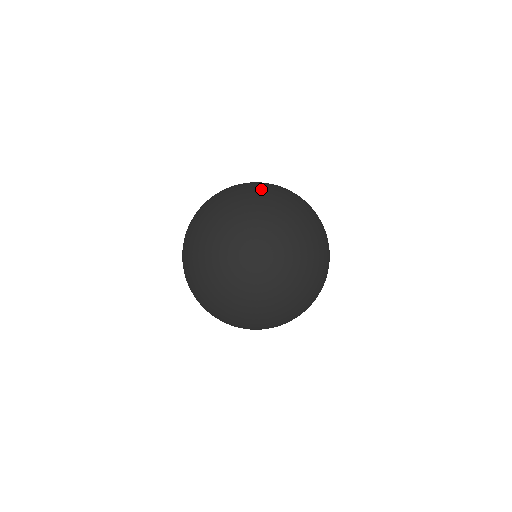
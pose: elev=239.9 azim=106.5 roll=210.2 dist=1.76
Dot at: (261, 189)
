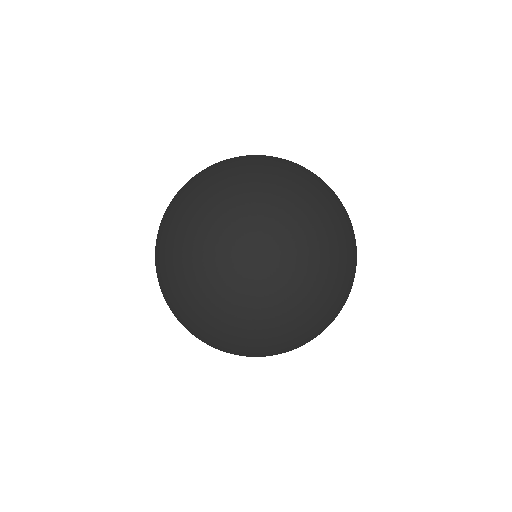
Dot at: occluded
